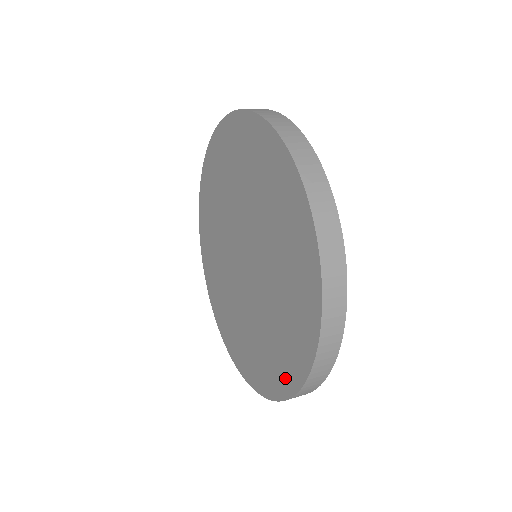
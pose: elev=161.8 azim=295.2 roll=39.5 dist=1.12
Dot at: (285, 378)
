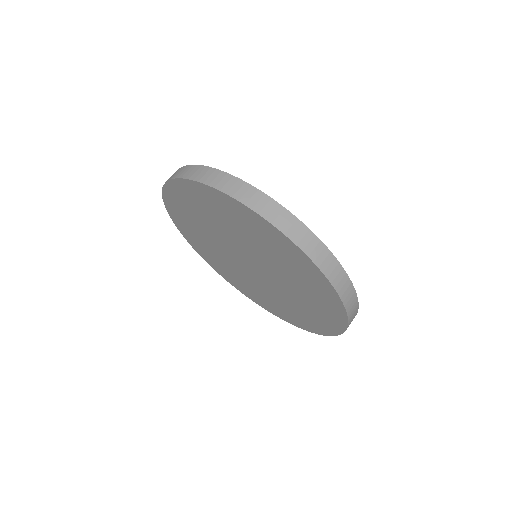
Dot at: (238, 287)
